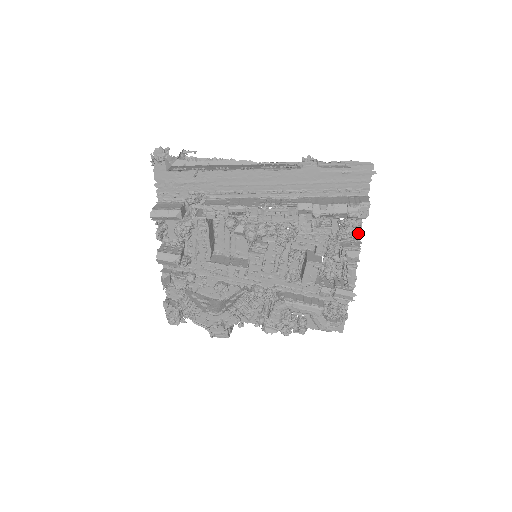
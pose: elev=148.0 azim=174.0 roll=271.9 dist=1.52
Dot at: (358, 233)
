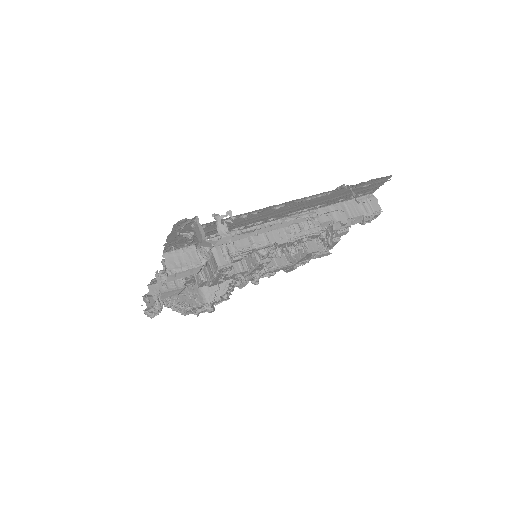
Dot at: occluded
